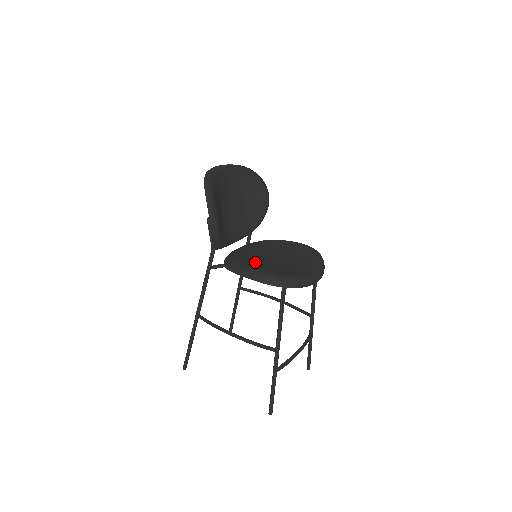
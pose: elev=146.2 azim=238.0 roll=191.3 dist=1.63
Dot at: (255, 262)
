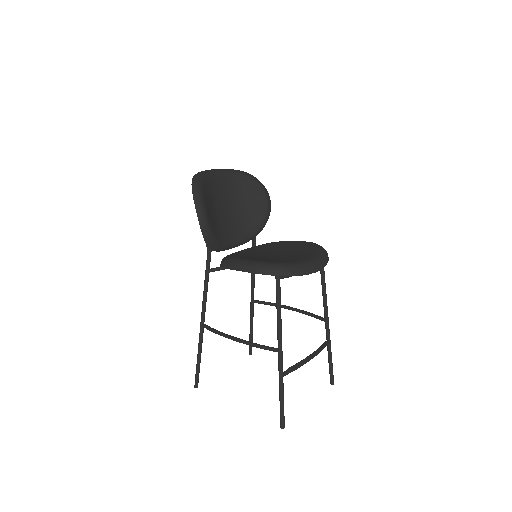
Dot at: (250, 257)
